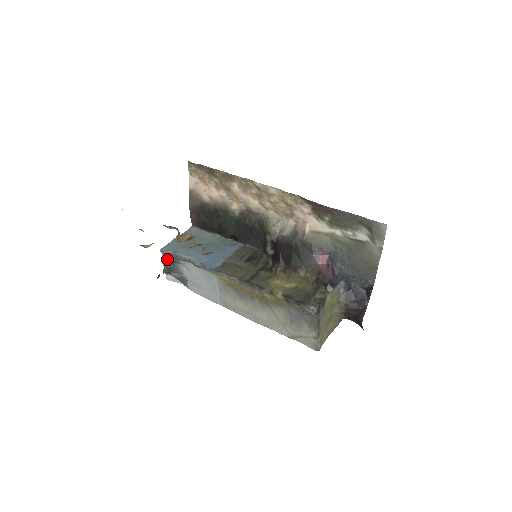
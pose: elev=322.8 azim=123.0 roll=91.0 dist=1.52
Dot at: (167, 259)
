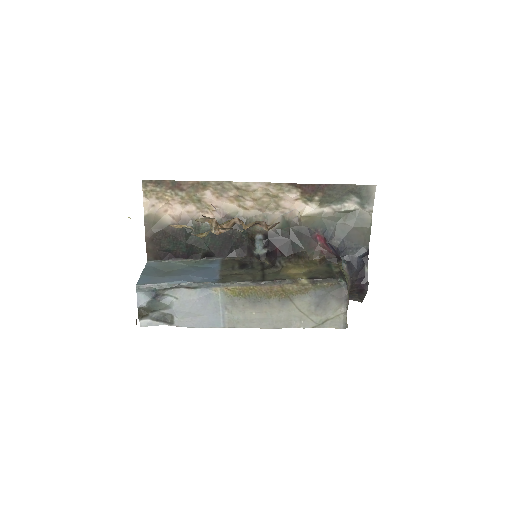
Dot at: (145, 296)
